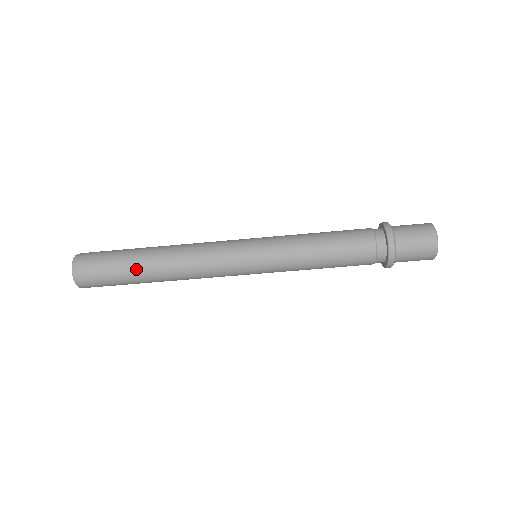
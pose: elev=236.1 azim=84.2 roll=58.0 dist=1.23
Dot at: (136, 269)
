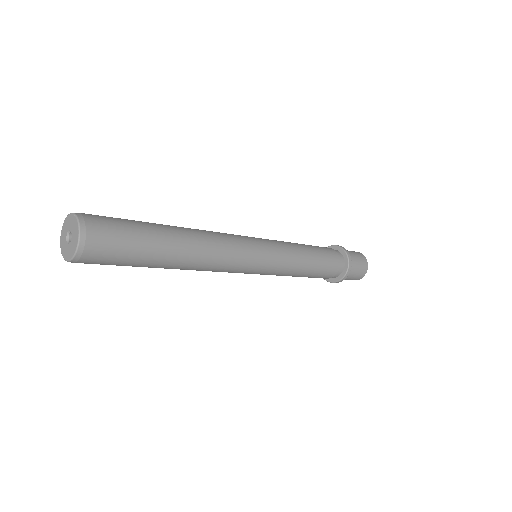
Dot at: (153, 267)
